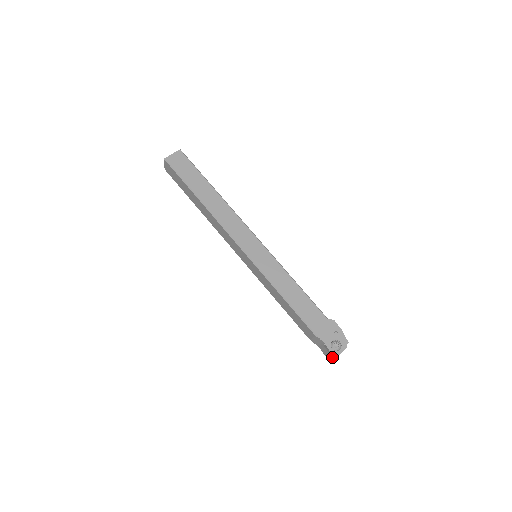
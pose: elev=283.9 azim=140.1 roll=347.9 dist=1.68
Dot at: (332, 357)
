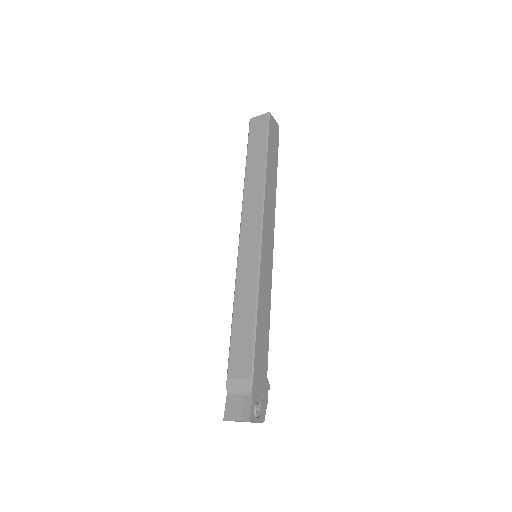
Dot at: (242, 417)
